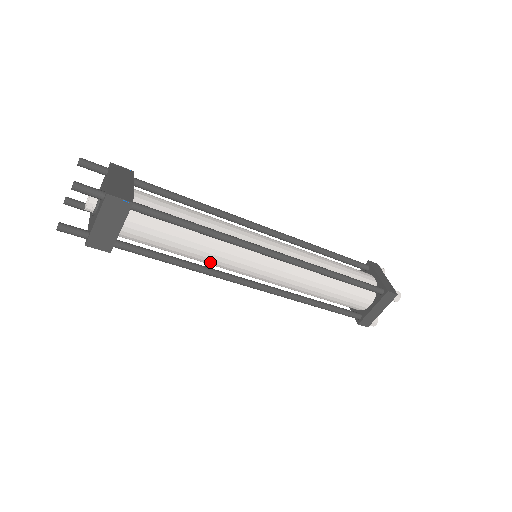
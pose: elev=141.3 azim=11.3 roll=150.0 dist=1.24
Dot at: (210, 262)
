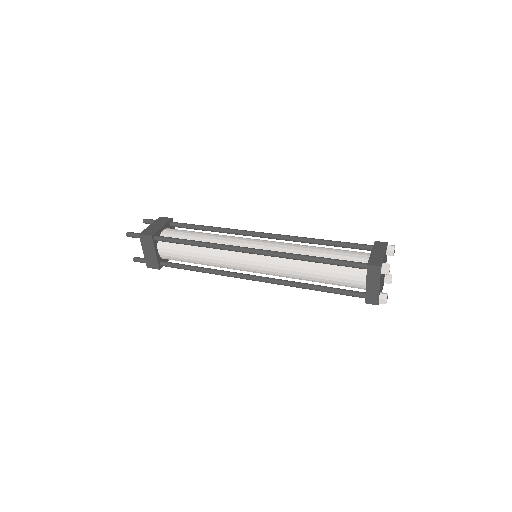
Dot at: (217, 266)
